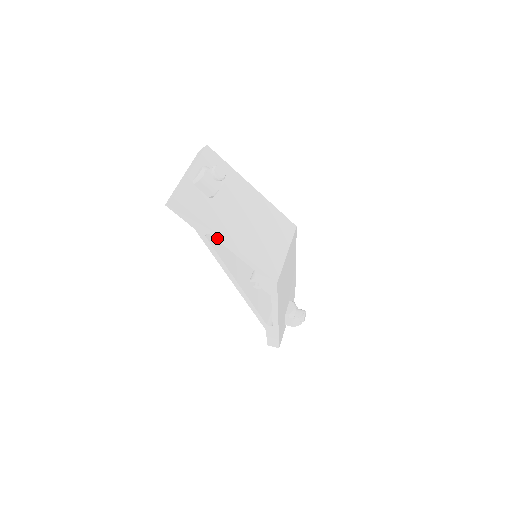
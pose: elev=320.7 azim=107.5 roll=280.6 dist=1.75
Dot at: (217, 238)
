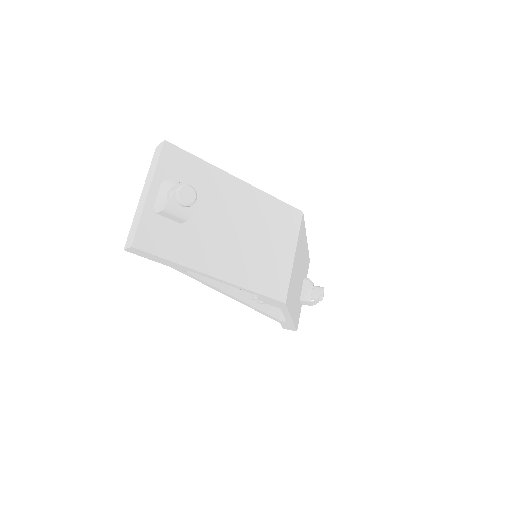
Dot at: (201, 274)
